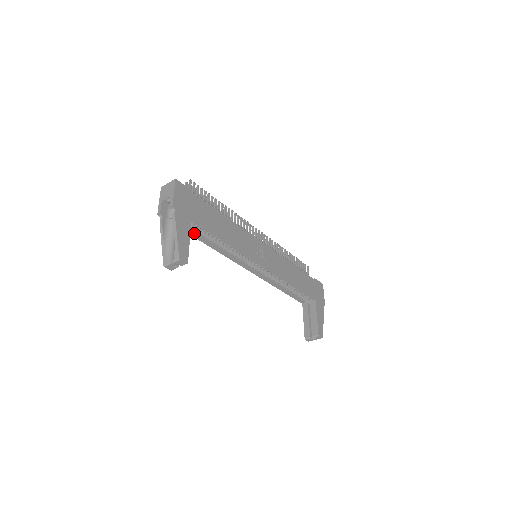
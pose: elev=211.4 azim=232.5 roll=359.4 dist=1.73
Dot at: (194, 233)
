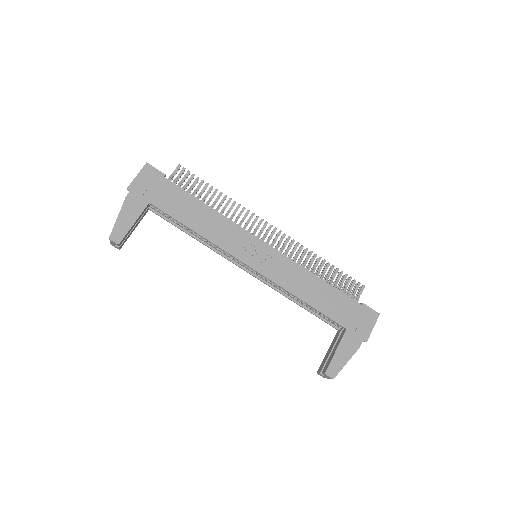
Dot at: (169, 219)
